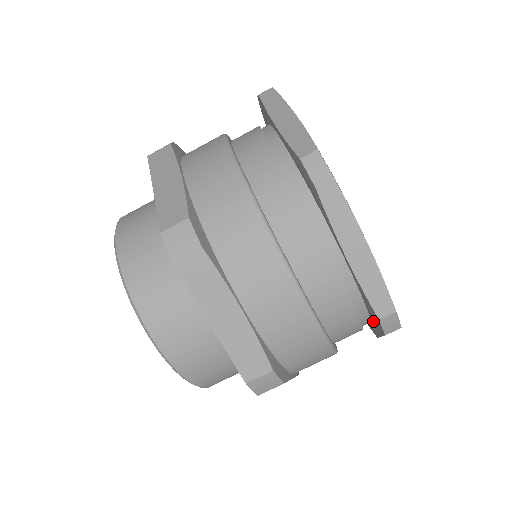
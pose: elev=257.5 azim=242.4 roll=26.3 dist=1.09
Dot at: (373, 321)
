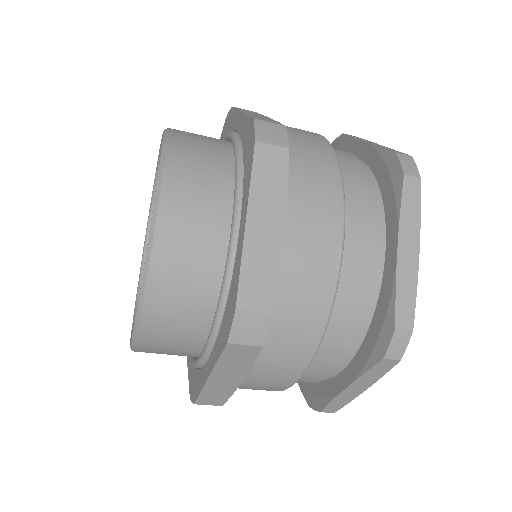
Dot at: (307, 385)
